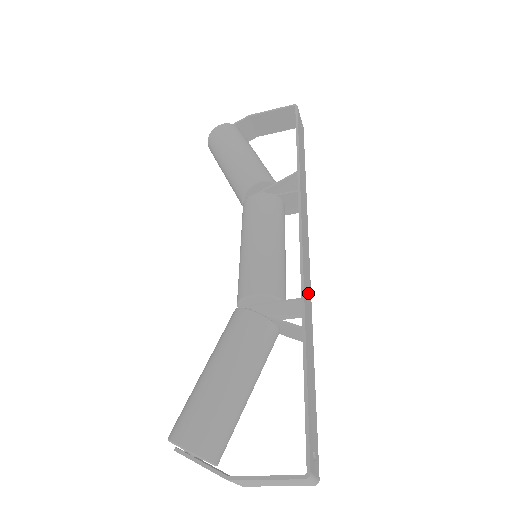
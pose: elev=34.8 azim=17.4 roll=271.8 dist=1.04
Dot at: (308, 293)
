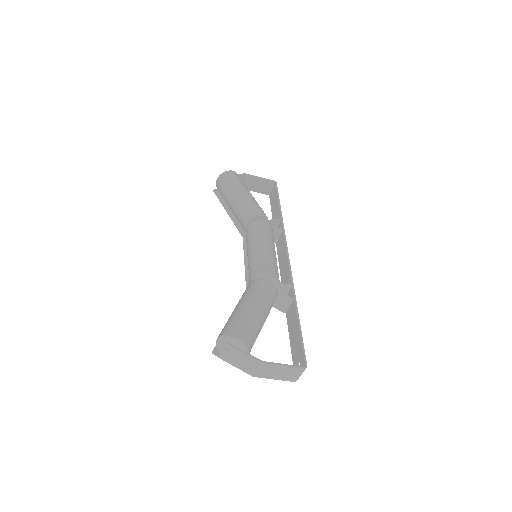
Dot at: occluded
